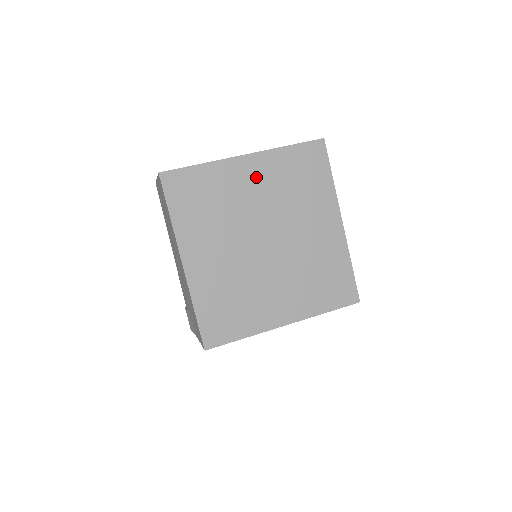
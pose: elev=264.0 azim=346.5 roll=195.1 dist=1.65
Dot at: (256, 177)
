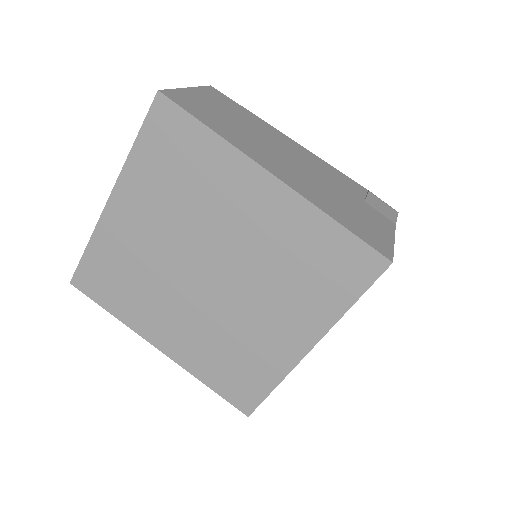
Dot at: (138, 213)
